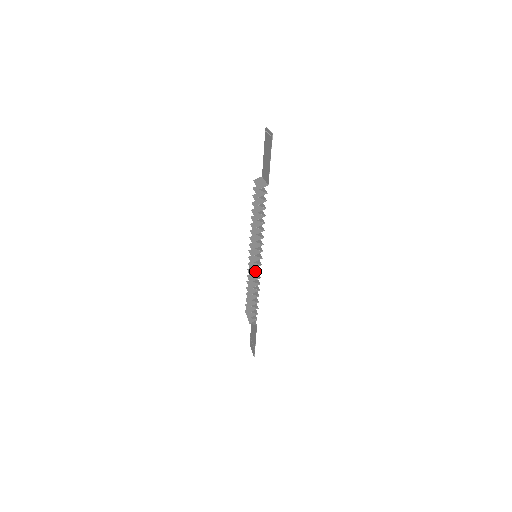
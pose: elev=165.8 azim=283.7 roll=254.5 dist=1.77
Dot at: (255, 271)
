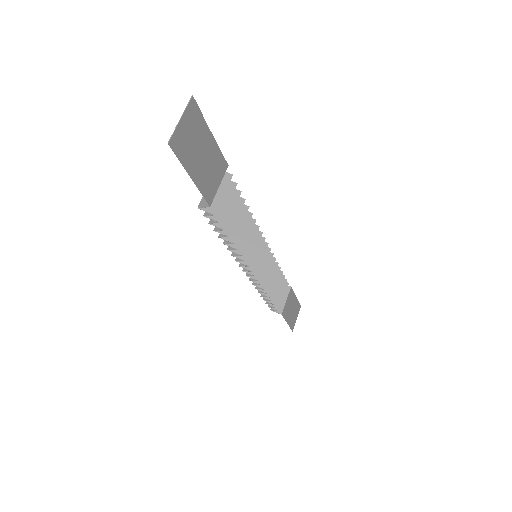
Dot at: occluded
